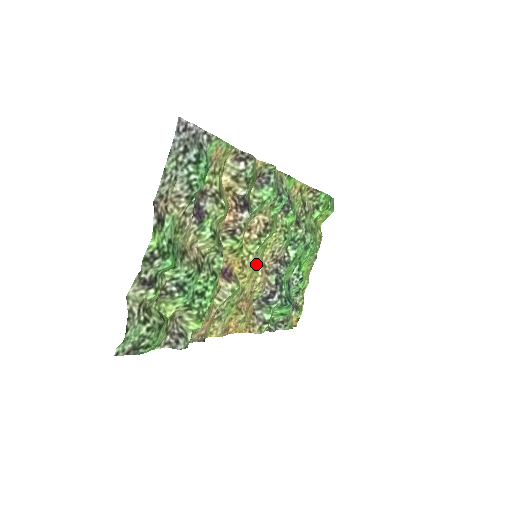
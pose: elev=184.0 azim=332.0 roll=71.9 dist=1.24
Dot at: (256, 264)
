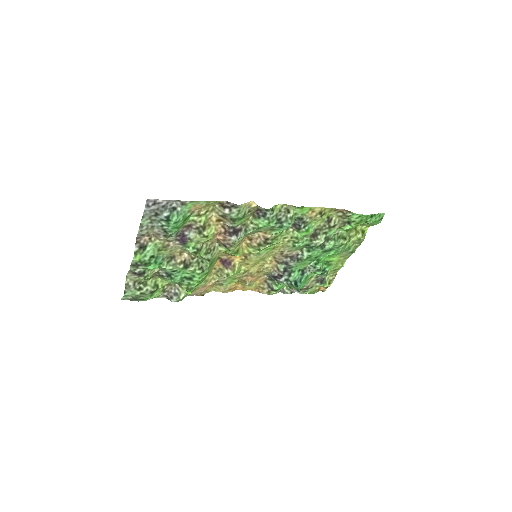
Dot at: (261, 258)
